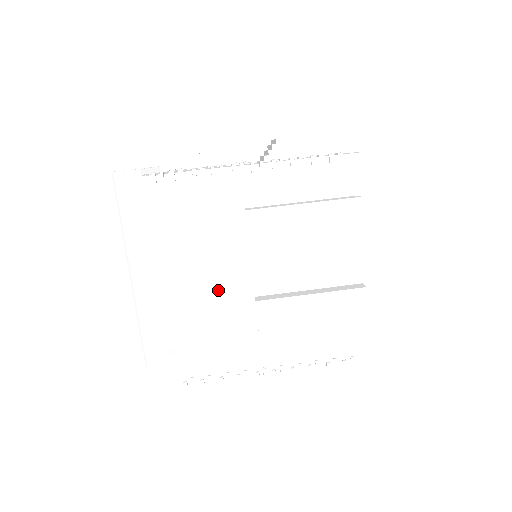
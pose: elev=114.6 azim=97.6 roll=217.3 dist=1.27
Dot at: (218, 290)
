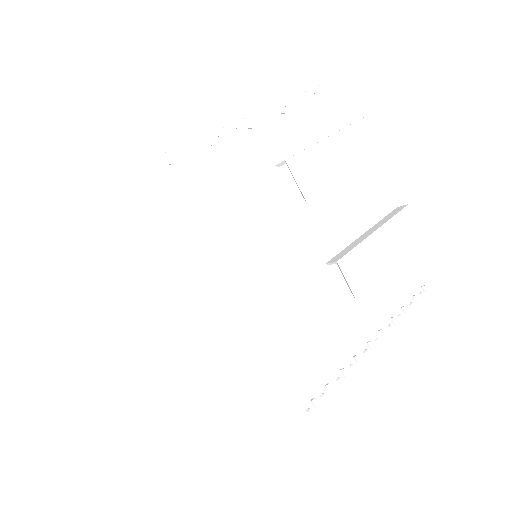
Dot at: (290, 273)
